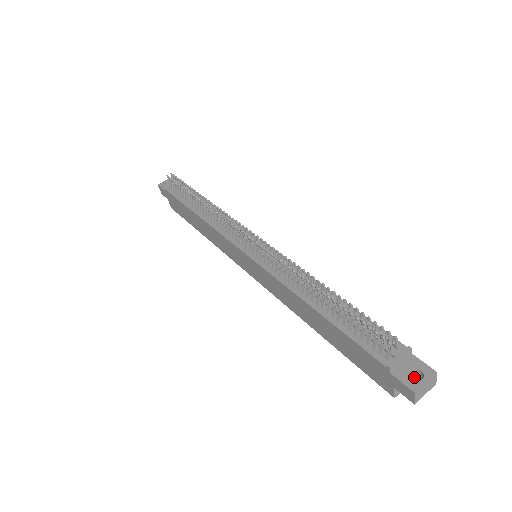
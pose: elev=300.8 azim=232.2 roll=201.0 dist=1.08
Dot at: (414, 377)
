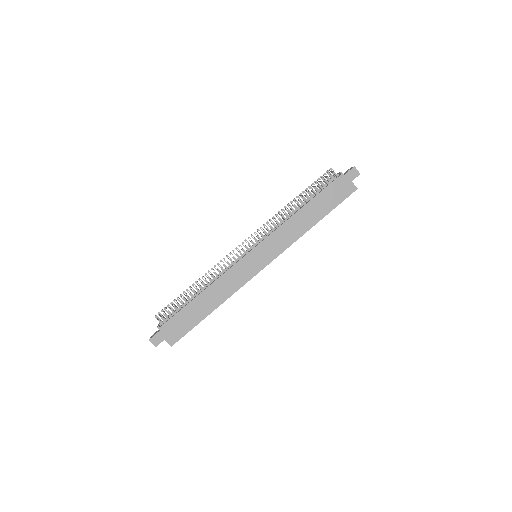
Dot at: occluded
